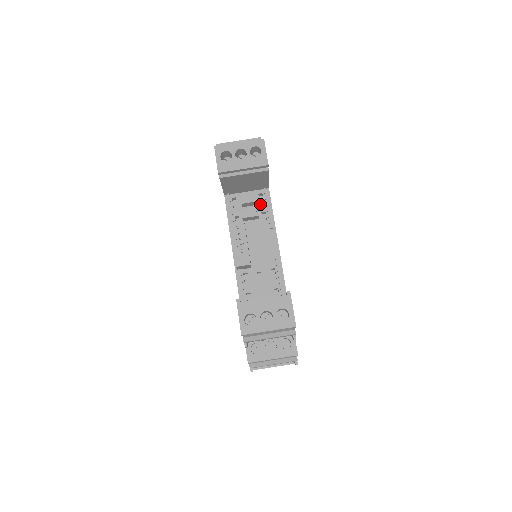
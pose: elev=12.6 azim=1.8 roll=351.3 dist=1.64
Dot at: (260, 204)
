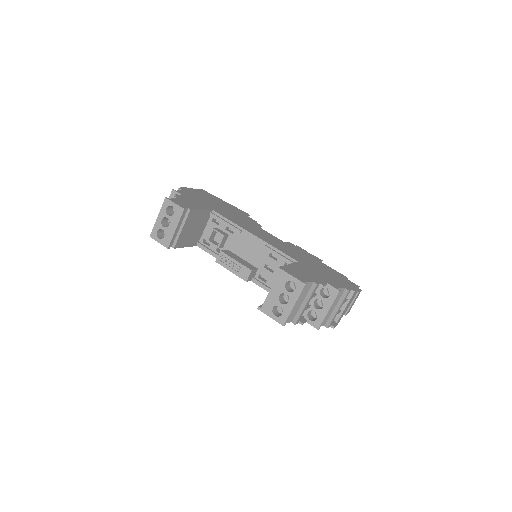
Dot at: (219, 226)
